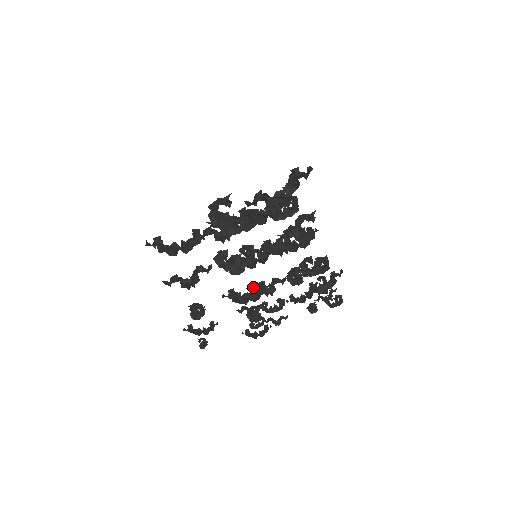
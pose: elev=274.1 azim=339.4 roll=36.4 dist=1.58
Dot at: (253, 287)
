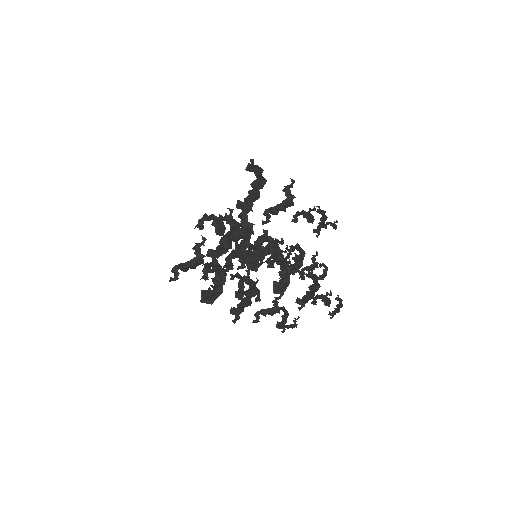
Dot at: occluded
